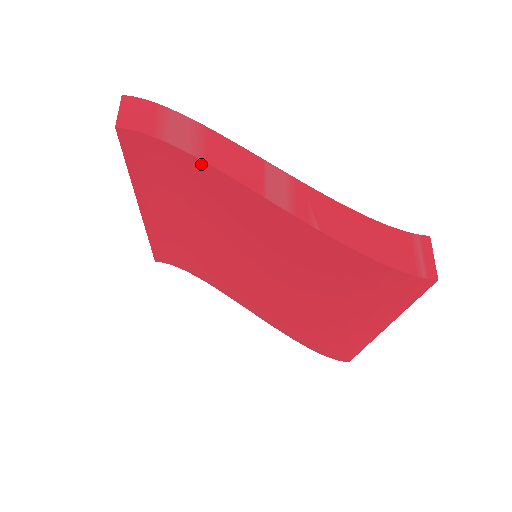
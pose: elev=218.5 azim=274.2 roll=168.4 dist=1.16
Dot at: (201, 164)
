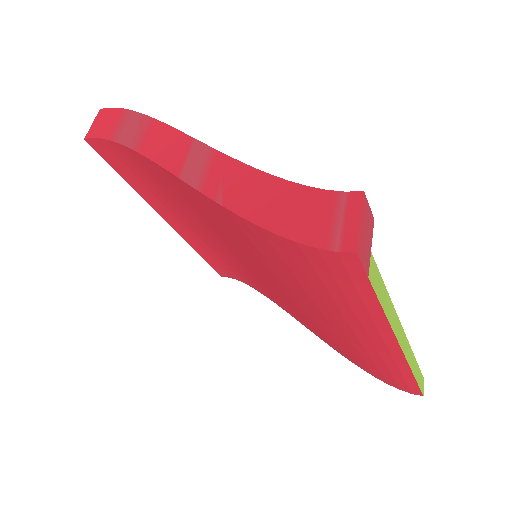
Dot at: (141, 157)
